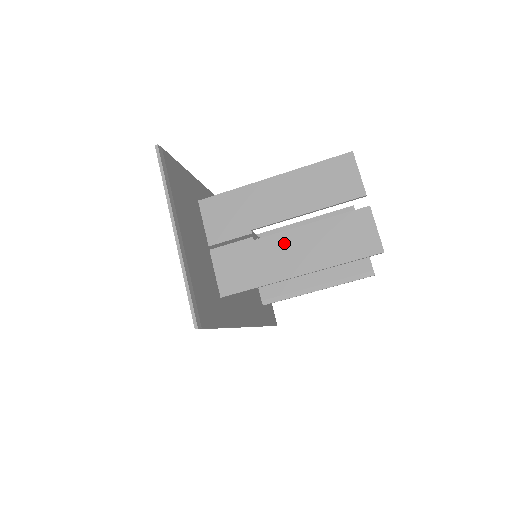
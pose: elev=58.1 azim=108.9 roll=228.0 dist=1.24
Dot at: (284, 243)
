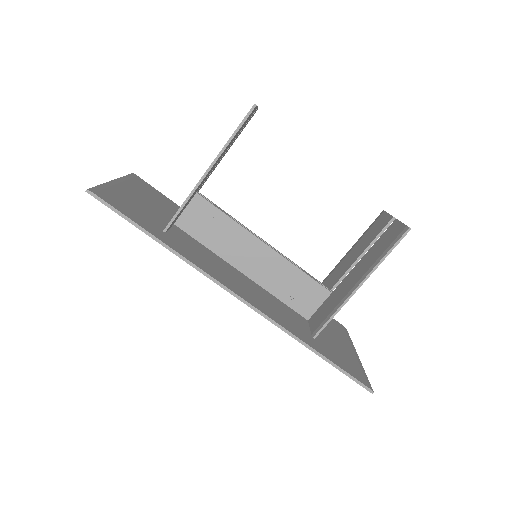
Dot at: occluded
